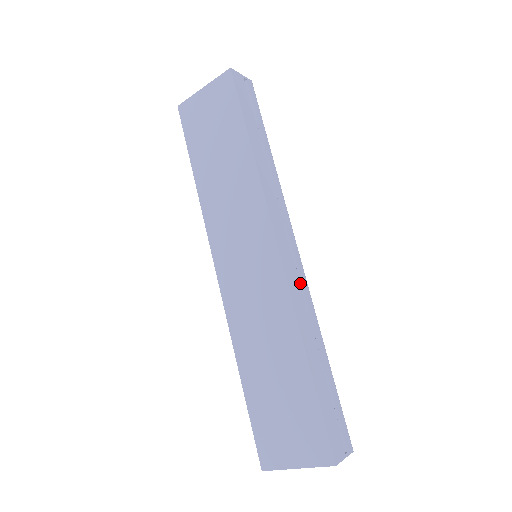
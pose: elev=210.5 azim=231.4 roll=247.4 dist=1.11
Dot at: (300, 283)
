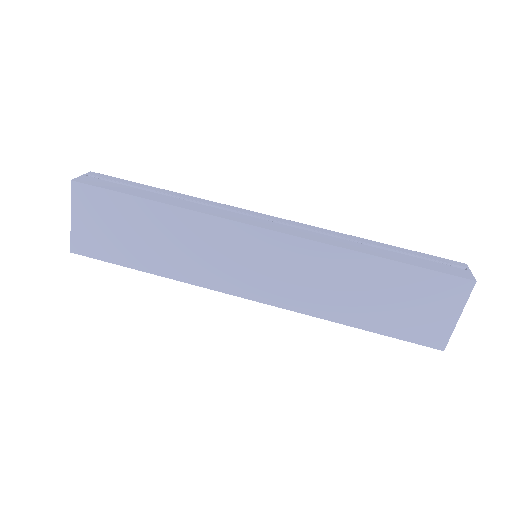
Dot at: occluded
